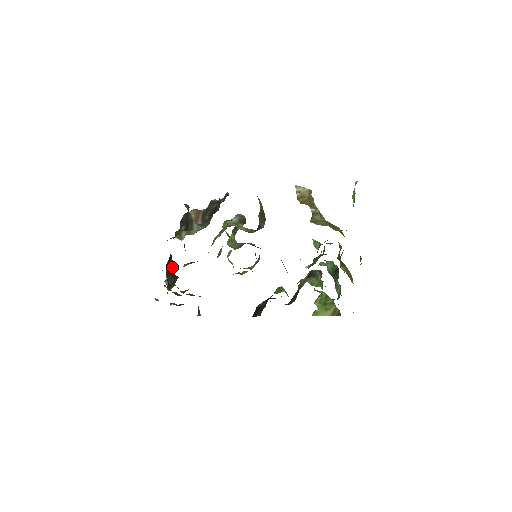
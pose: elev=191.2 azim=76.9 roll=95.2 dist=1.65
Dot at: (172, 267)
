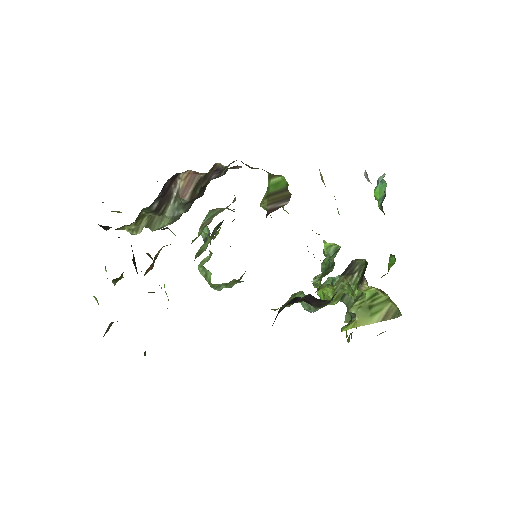
Dot at: occluded
